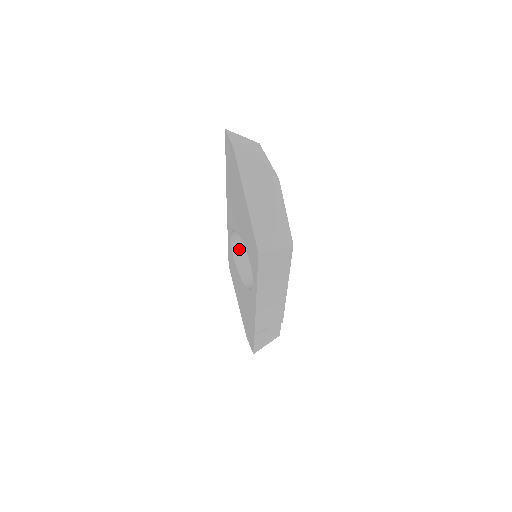
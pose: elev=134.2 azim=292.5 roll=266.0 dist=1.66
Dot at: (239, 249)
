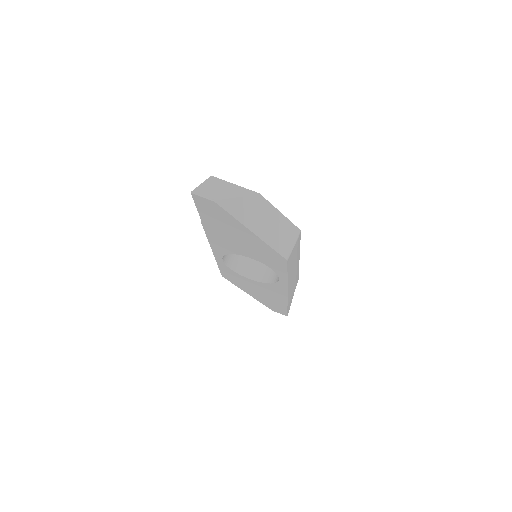
Dot at: (231, 260)
